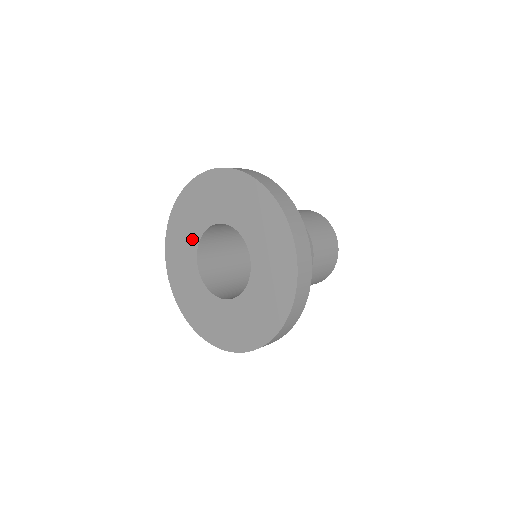
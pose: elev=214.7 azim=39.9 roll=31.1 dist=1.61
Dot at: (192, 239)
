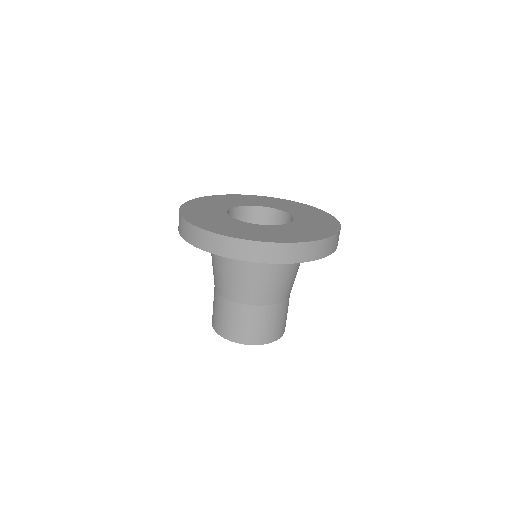
Dot at: (236, 203)
